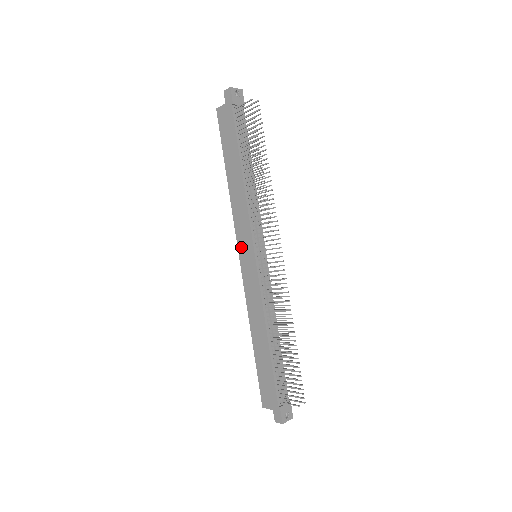
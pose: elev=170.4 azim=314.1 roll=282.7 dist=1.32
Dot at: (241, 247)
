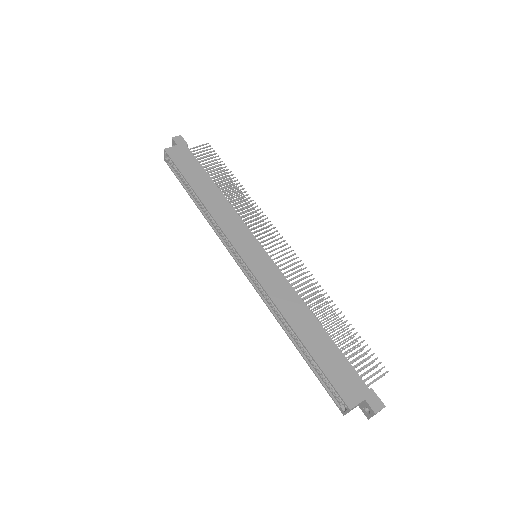
Dot at: (240, 246)
